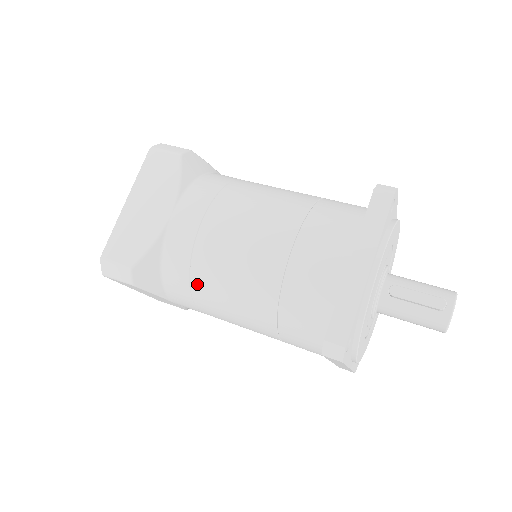
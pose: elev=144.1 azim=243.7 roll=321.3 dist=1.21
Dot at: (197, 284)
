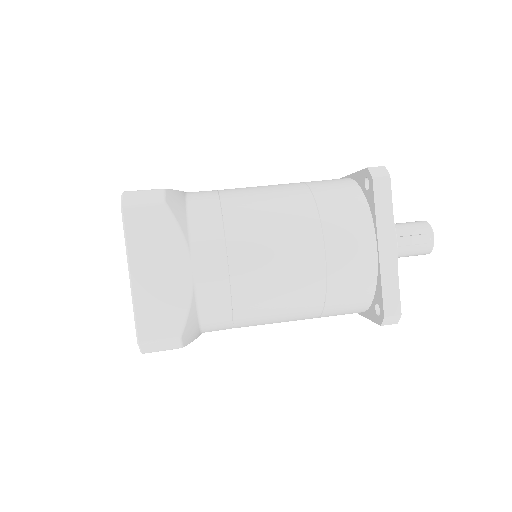
Dot at: (241, 316)
